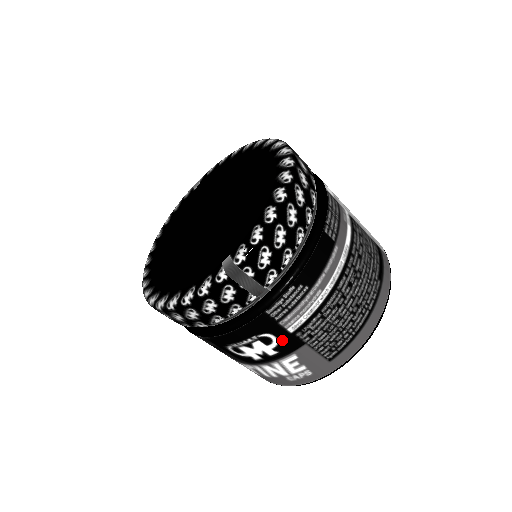
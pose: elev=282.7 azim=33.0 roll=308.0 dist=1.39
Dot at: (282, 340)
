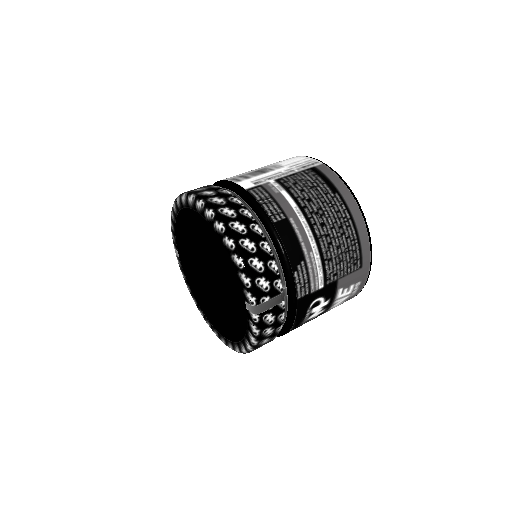
Dot at: (323, 295)
